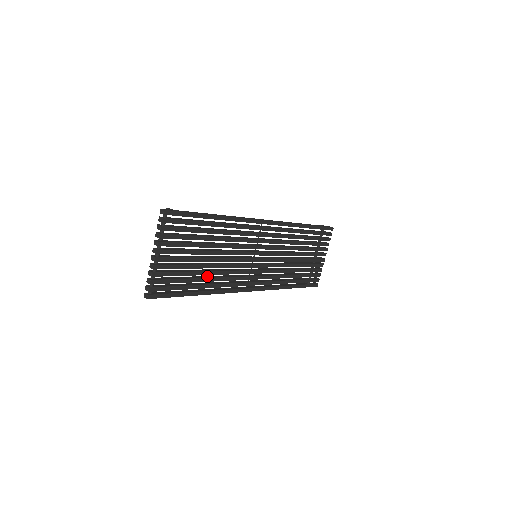
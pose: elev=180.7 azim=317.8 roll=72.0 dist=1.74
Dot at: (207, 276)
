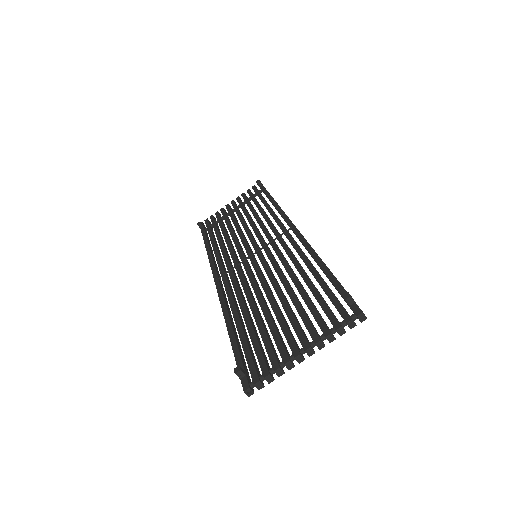
Dot at: (248, 310)
